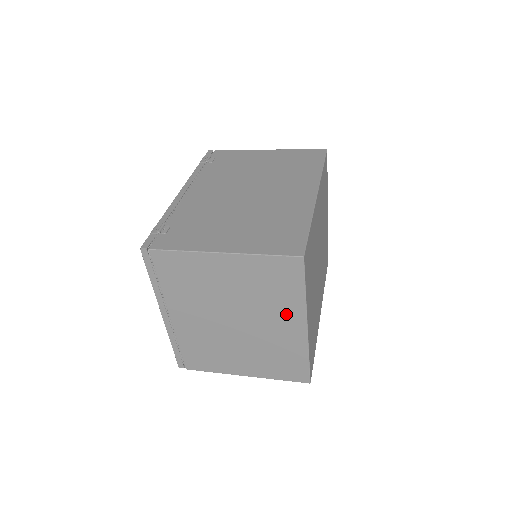
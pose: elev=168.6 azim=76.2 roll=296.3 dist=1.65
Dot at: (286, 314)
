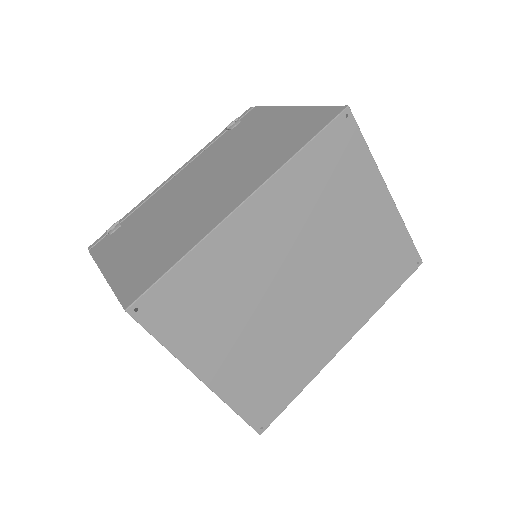
Dot at: occluded
